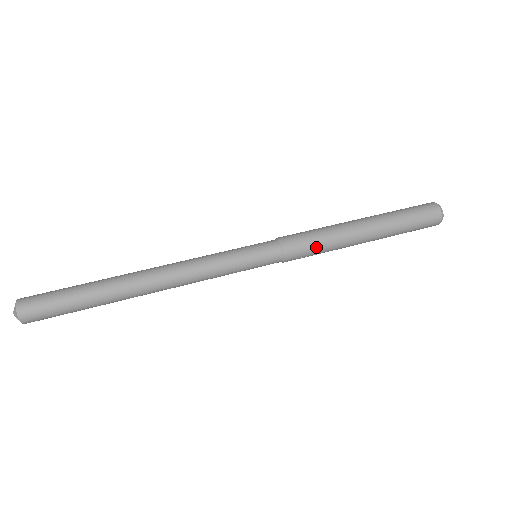
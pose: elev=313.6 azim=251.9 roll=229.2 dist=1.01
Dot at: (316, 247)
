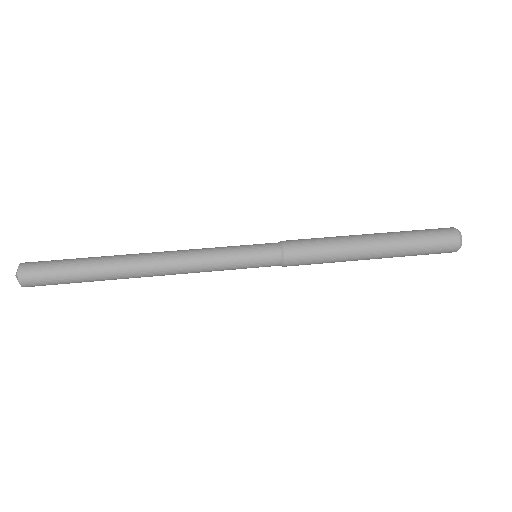
Dot at: (318, 261)
